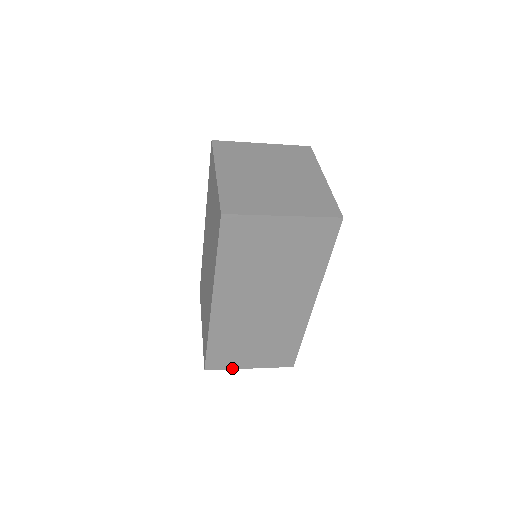
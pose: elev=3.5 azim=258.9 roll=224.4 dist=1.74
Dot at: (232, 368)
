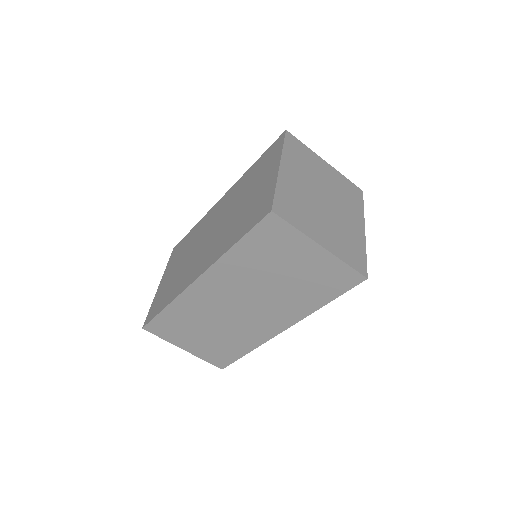
Dot at: (168, 341)
